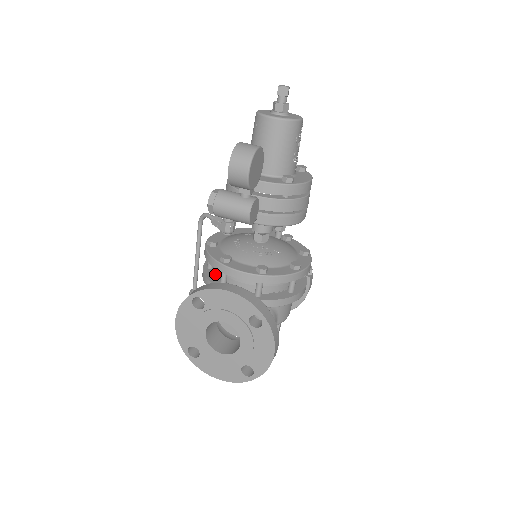
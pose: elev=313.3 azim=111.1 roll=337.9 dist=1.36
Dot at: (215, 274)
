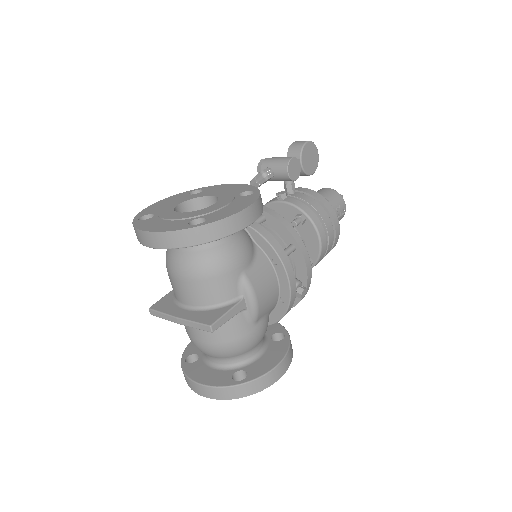
Dot at: occluded
